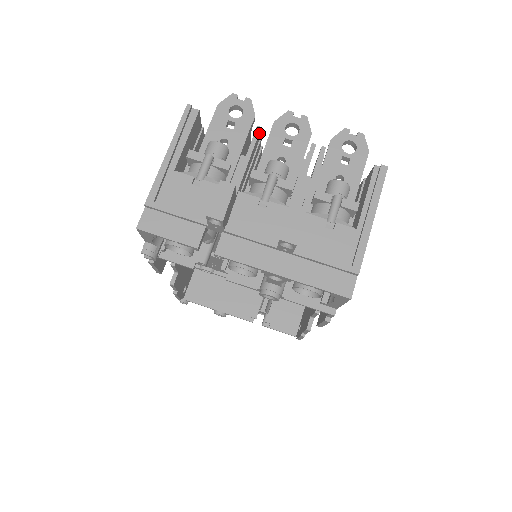
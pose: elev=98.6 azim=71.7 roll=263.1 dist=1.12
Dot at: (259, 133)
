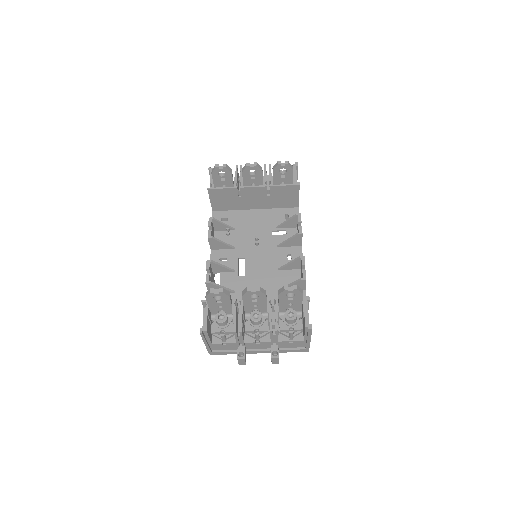
Dot at: occluded
